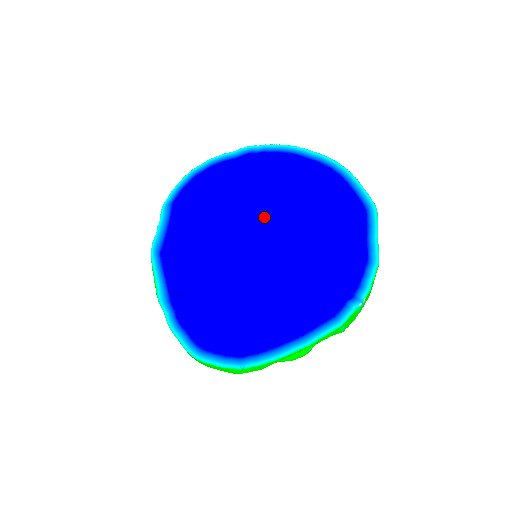
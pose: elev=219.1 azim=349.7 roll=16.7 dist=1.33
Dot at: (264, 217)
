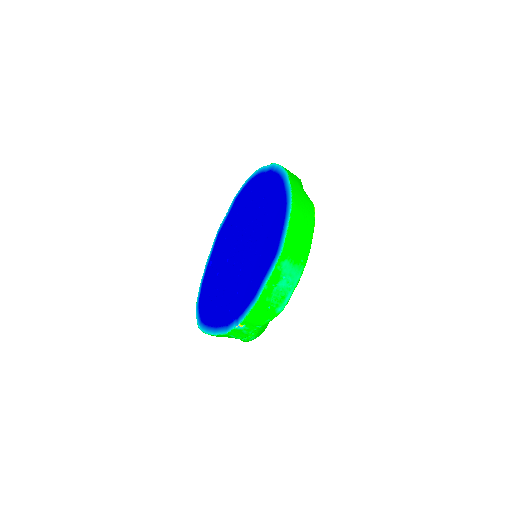
Dot at: (249, 231)
